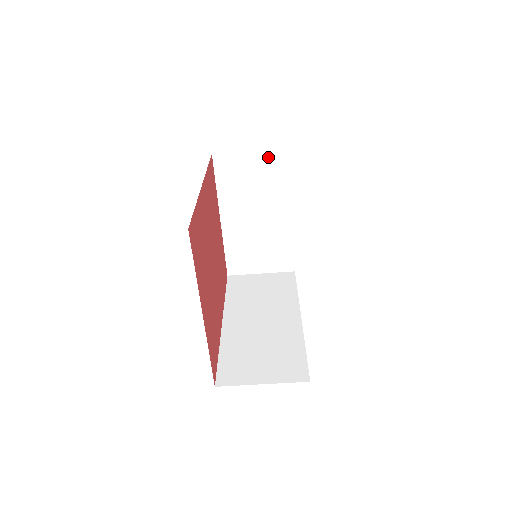
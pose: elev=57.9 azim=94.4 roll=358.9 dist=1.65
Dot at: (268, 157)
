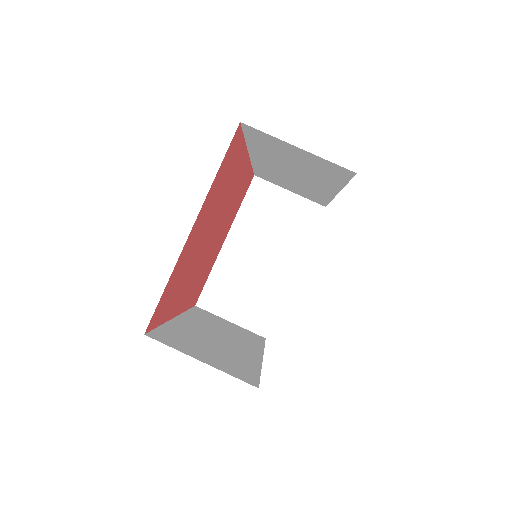
Dot at: (302, 205)
